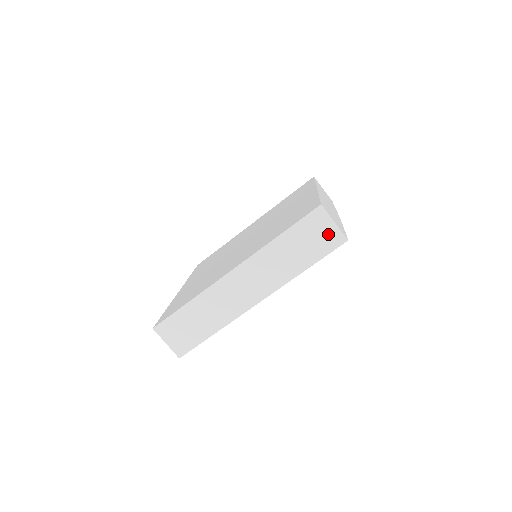
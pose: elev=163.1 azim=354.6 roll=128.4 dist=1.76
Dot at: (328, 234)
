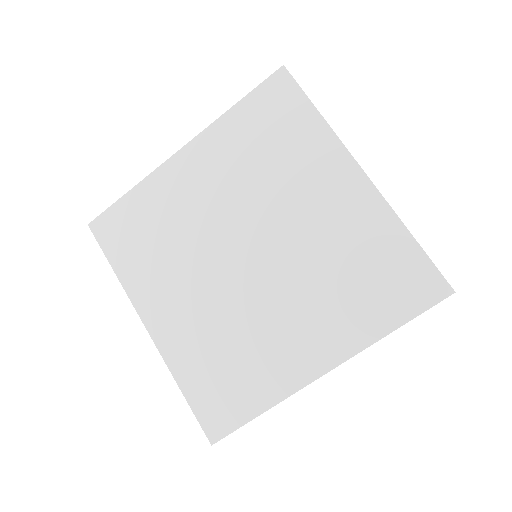
Dot at: occluded
